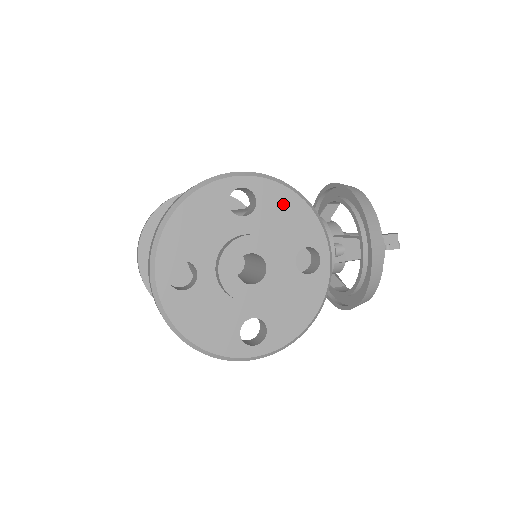
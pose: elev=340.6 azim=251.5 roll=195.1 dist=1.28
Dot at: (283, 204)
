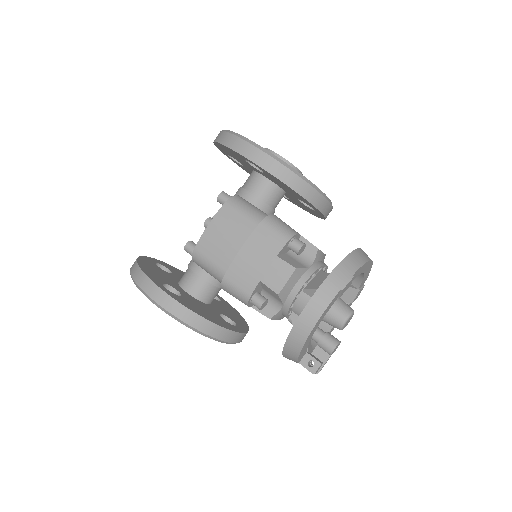
Dot at: occluded
